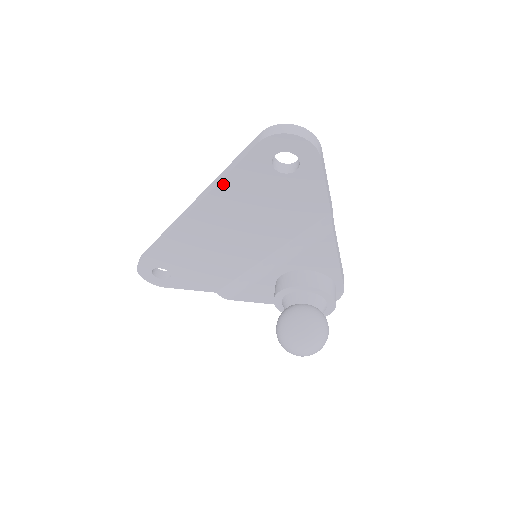
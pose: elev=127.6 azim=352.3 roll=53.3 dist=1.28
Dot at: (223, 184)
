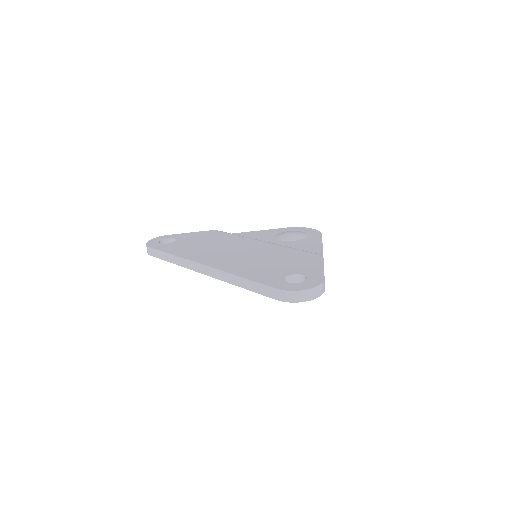
Dot at: (240, 285)
